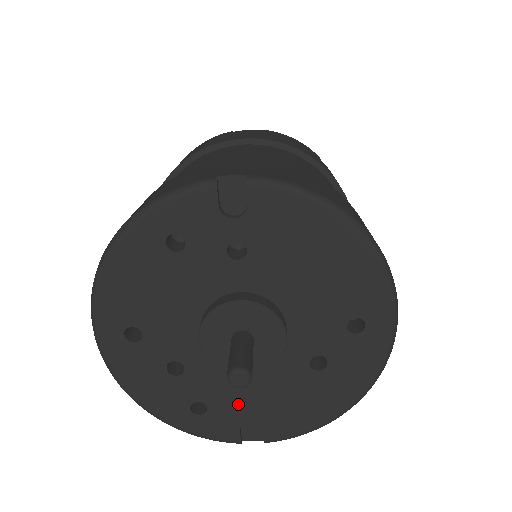
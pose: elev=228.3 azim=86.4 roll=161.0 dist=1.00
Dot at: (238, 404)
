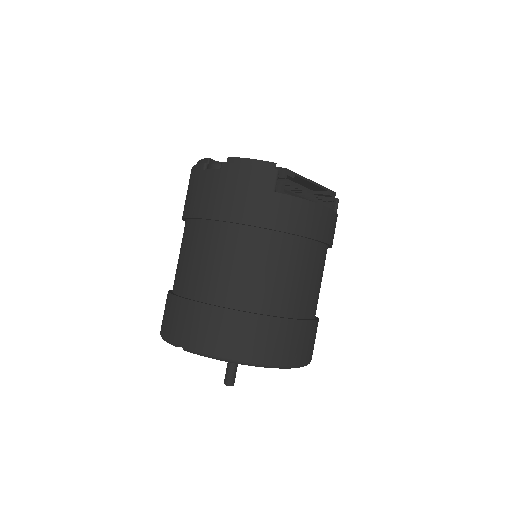
Dot at: occluded
